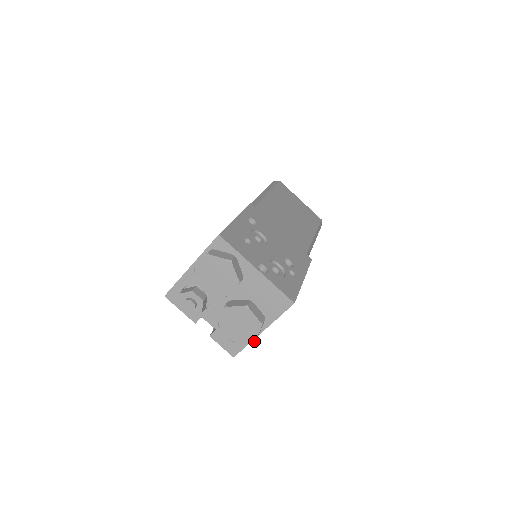
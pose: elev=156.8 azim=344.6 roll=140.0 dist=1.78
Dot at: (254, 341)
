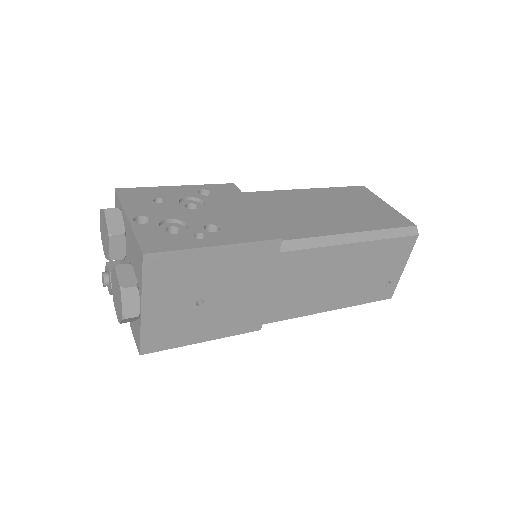
Dot at: (123, 317)
